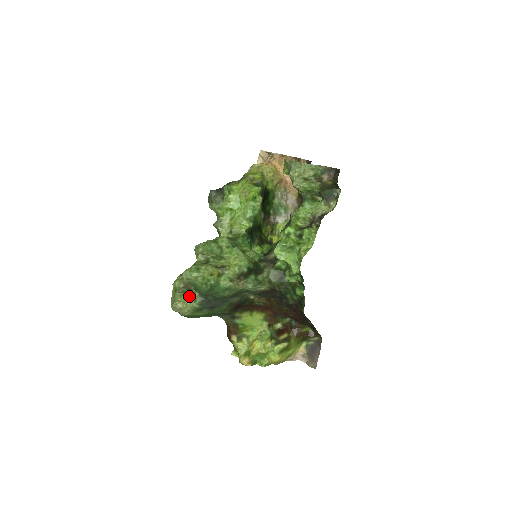
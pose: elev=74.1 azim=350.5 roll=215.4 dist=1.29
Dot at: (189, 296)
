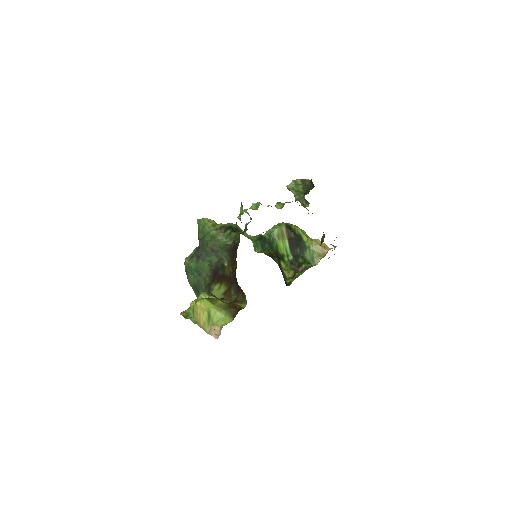
Dot at: occluded
